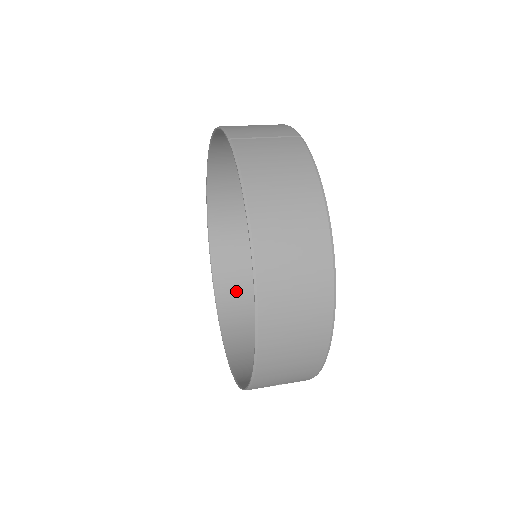
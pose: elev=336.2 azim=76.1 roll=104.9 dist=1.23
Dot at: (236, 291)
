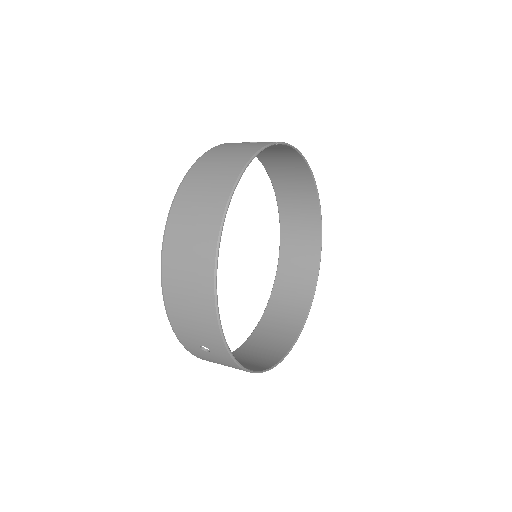
Dot at: (280, 318)
